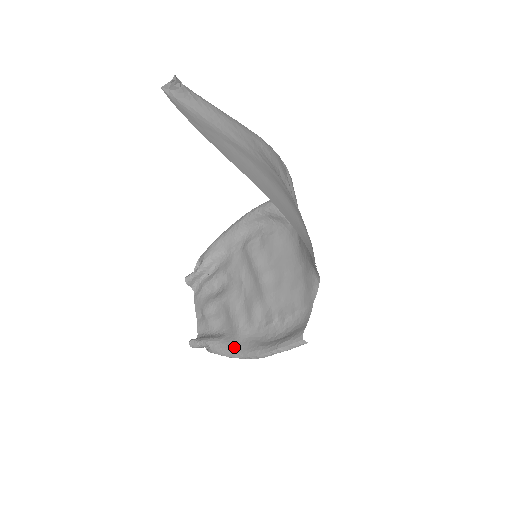
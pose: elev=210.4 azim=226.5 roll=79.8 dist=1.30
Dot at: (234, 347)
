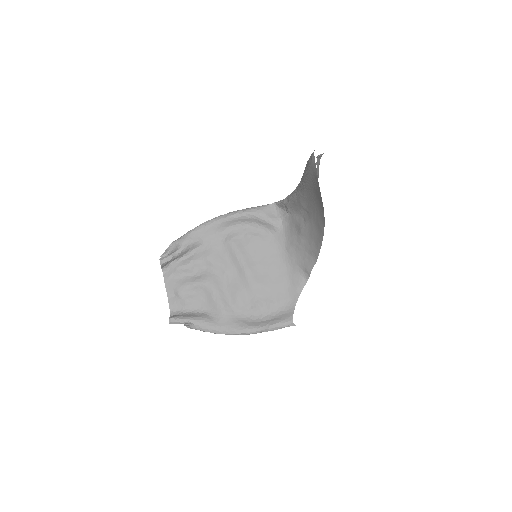
Dot at: (221, 325)
